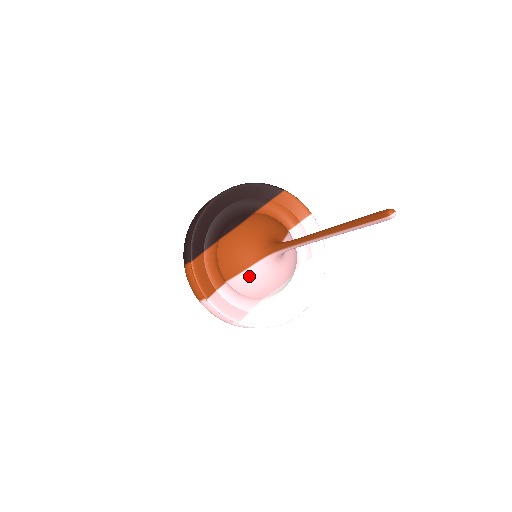
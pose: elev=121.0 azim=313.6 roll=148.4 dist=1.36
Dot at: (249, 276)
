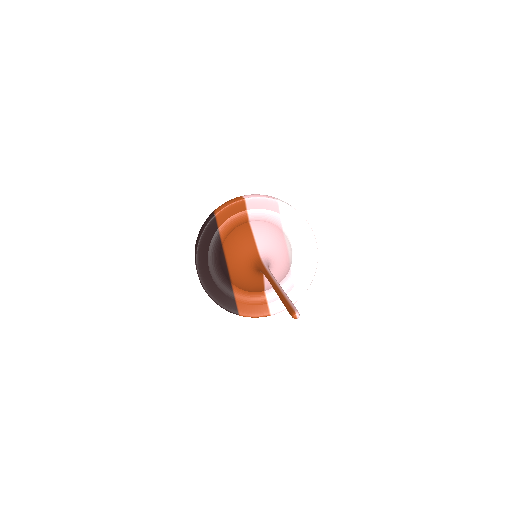
Dot at: occluded
